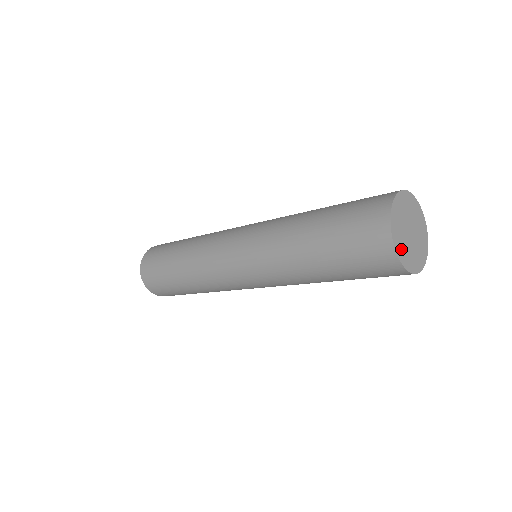
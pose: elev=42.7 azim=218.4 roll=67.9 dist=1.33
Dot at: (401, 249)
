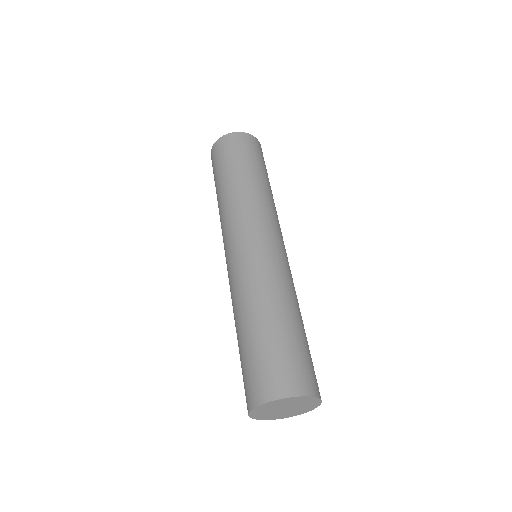
Dot at: (261, 416)
